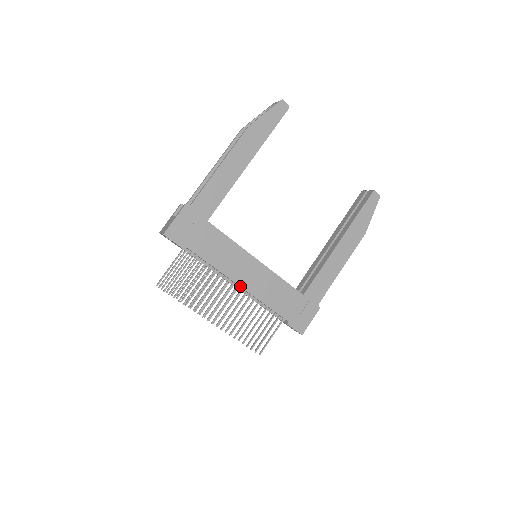
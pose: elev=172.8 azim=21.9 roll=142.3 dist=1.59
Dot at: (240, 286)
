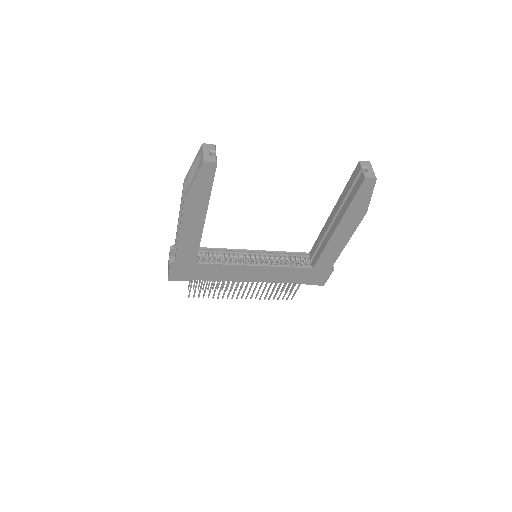
Dot at: occluded
